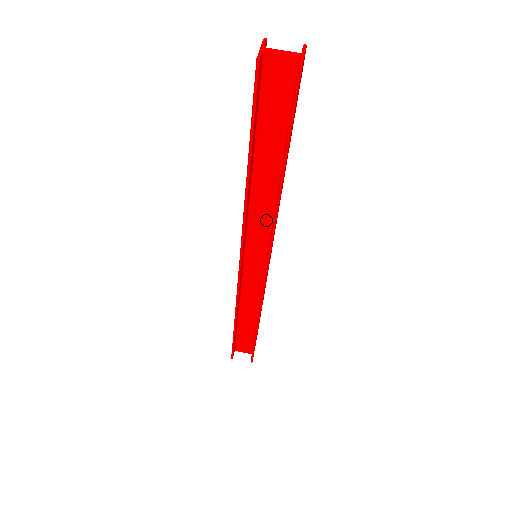
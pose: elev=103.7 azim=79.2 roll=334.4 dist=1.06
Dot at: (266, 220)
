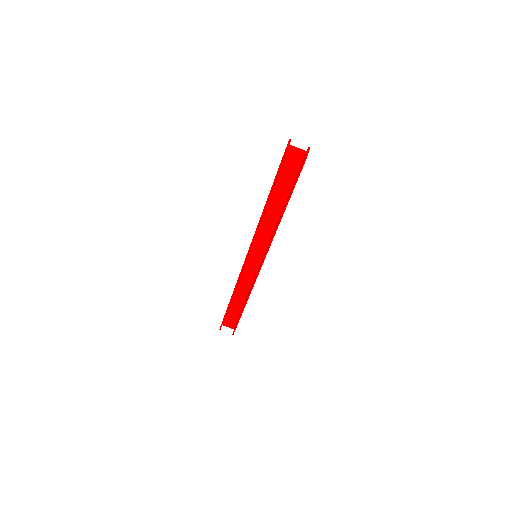
Dot at: (268, 234)
